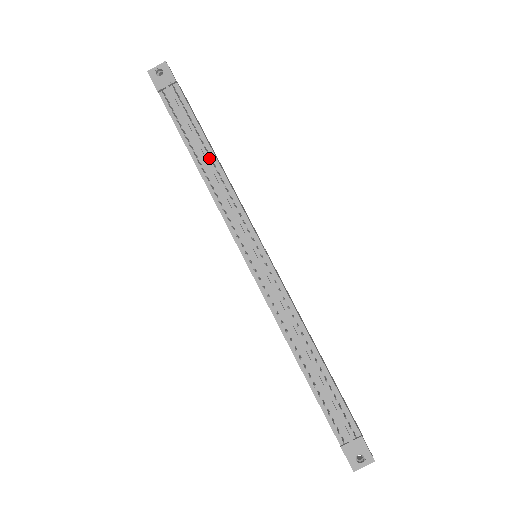
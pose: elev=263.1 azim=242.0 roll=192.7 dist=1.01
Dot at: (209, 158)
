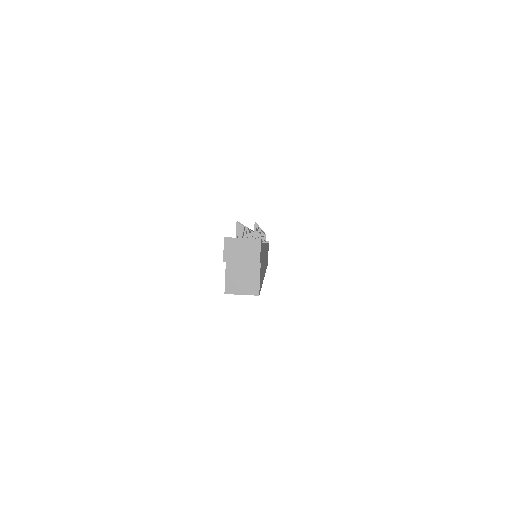
Dot at: occluded
